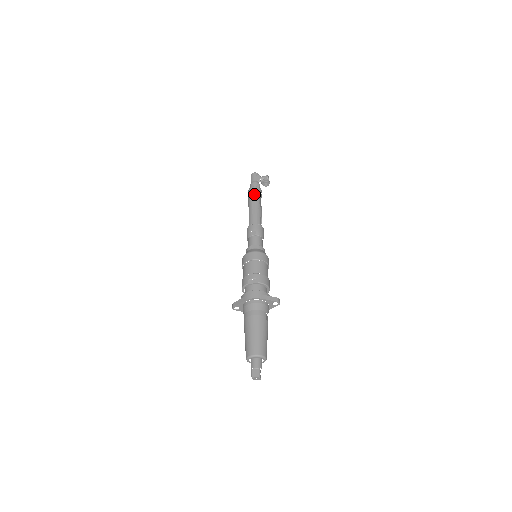
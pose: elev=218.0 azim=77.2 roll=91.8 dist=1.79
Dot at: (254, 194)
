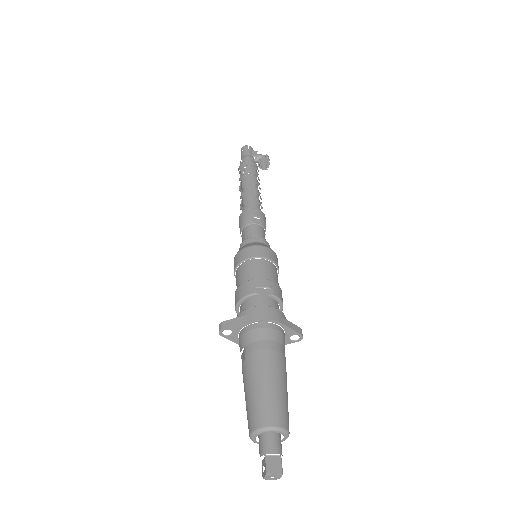
Dot at: (252, 170)
